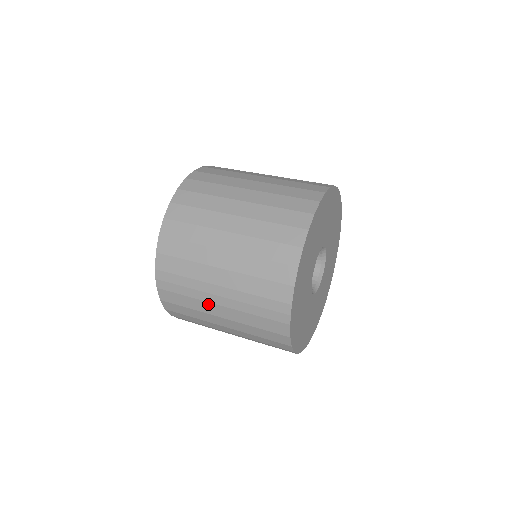
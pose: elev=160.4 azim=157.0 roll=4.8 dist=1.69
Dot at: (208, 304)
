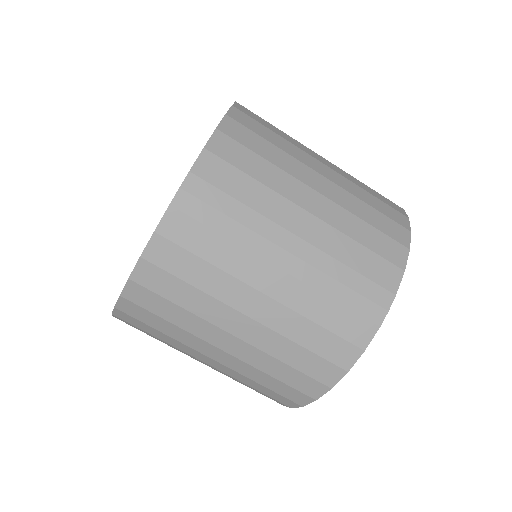
Dot at: (258, 262)
